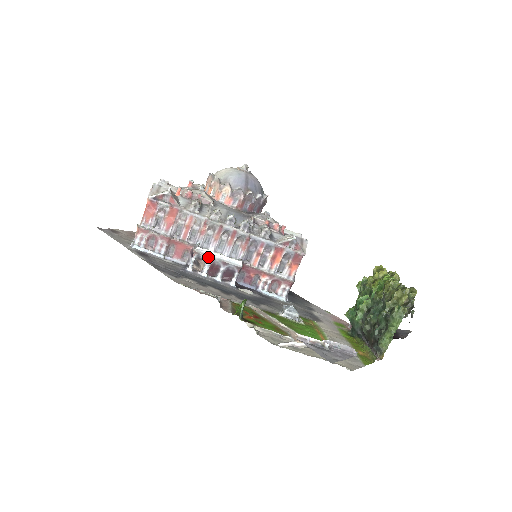
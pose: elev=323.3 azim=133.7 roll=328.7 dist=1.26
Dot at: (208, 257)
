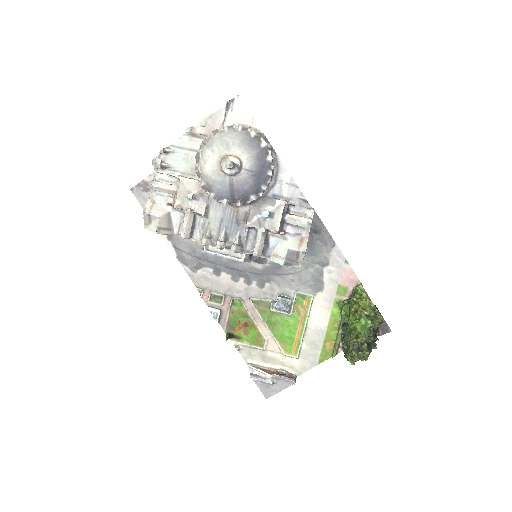
Dot at: (215, 254)
